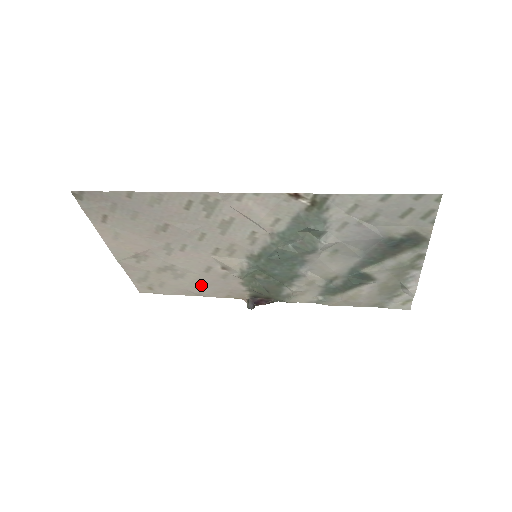
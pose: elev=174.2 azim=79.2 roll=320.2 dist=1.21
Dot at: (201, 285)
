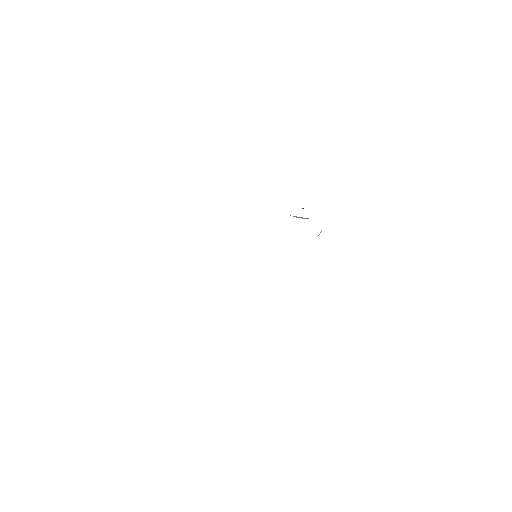
Dot at: occluded
